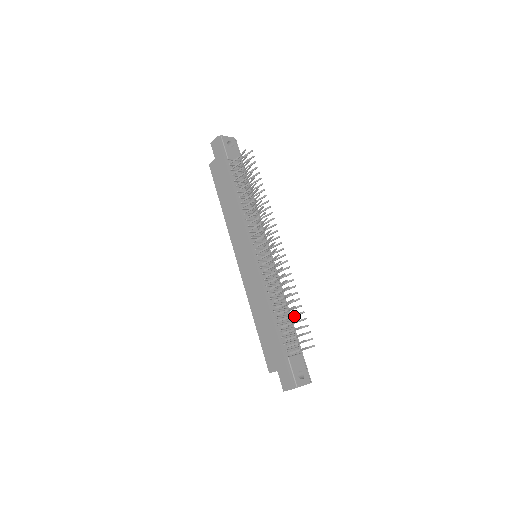
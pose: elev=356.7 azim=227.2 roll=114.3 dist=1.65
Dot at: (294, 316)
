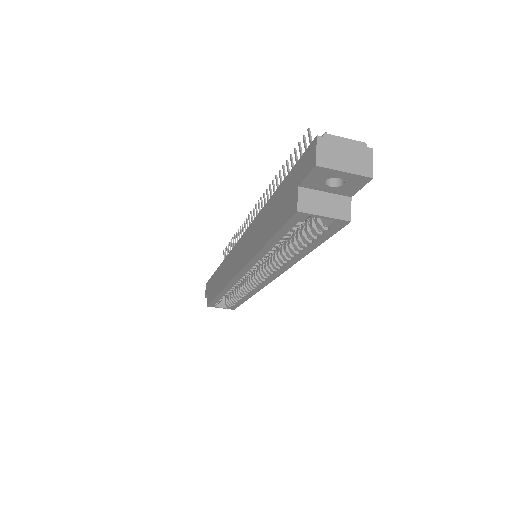
Dot at: occluded
